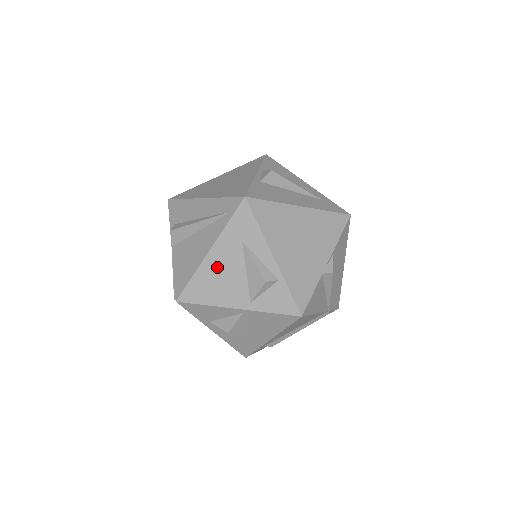
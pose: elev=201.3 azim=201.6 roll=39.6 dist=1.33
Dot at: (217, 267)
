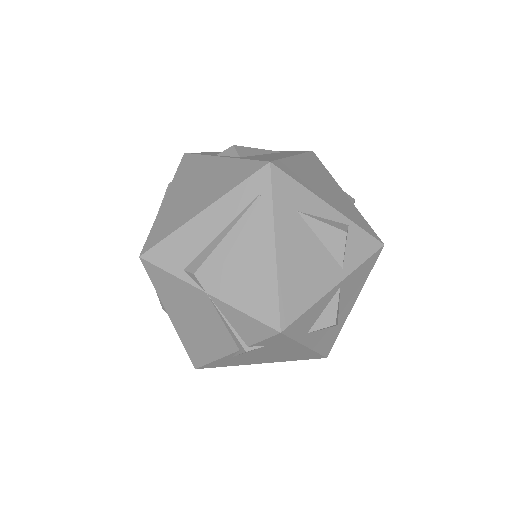
Dot at: (293, 257)
